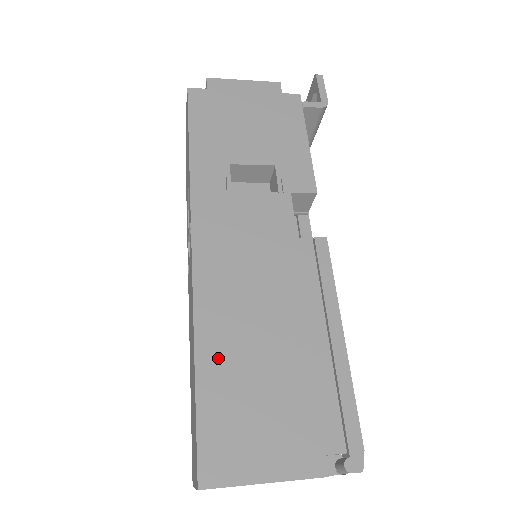
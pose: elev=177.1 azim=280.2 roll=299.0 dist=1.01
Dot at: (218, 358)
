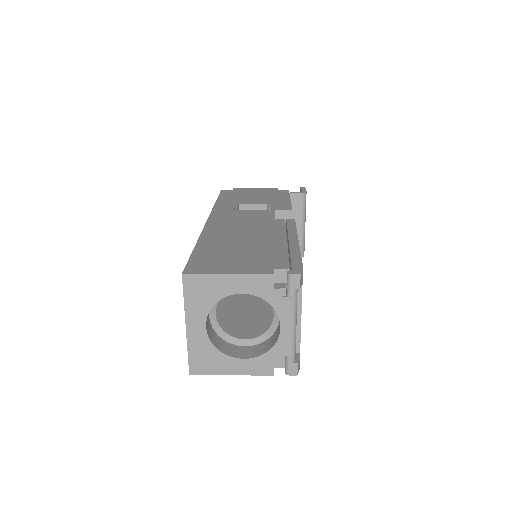
Dot at: (211, 244)
